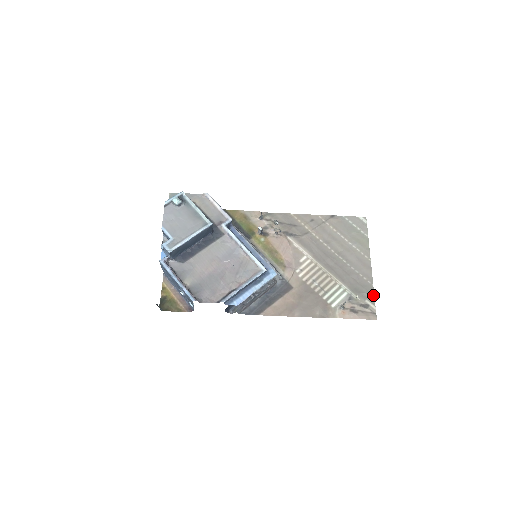
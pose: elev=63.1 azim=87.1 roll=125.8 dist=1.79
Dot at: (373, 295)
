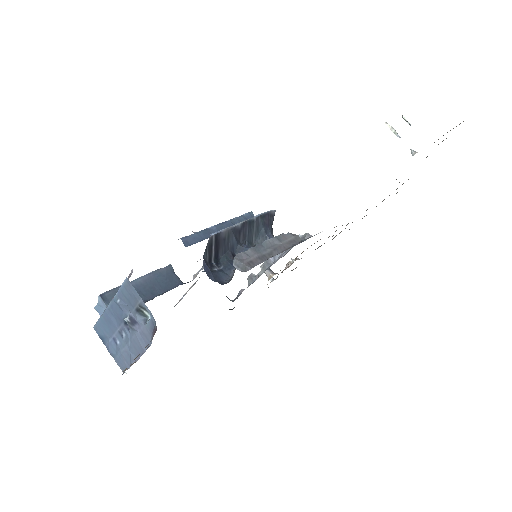
Dot at: occluded
